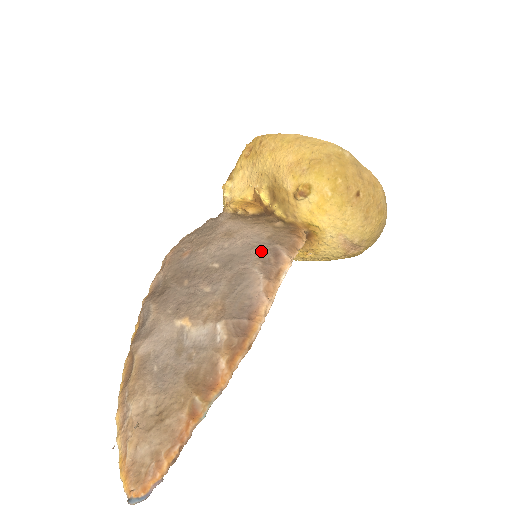
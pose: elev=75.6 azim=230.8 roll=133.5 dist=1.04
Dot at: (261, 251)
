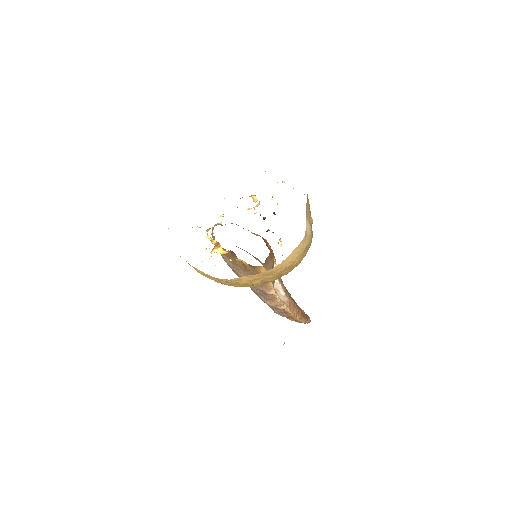
Dot at: (256, 292)
